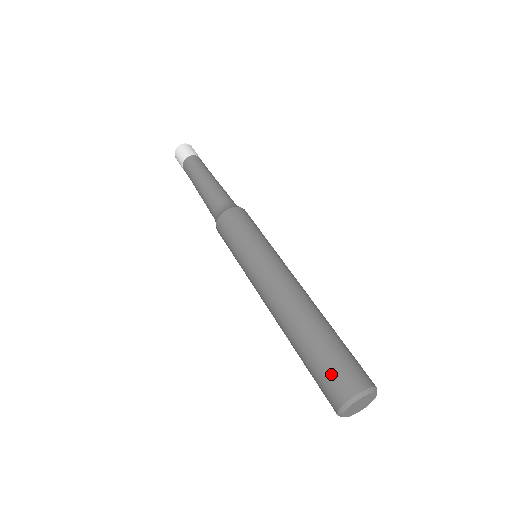
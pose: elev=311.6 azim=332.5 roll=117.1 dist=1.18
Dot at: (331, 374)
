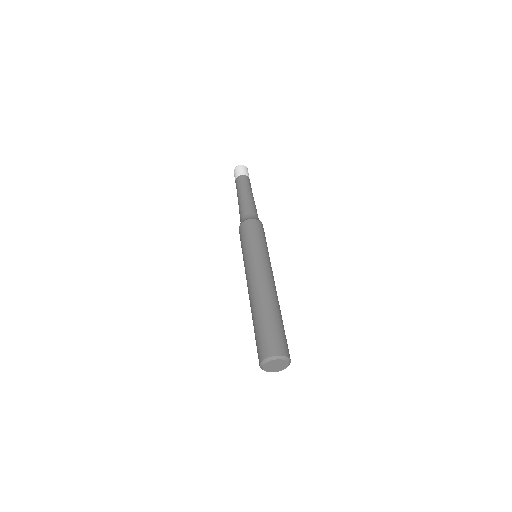
Dot at: (258, 345)
